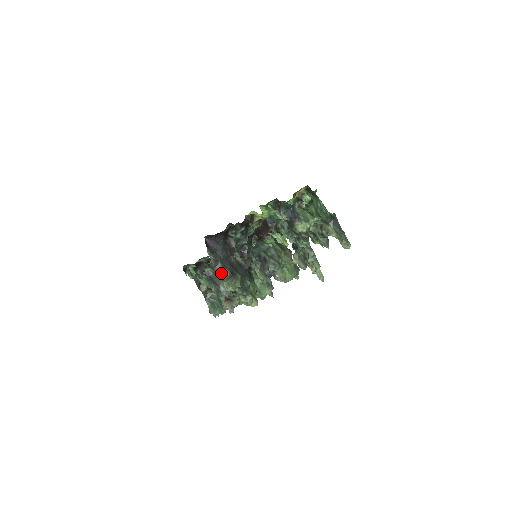
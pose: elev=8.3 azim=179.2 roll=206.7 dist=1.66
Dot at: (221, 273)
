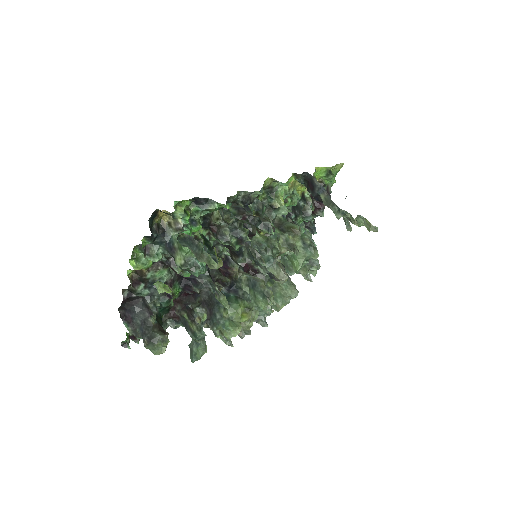
Dot at: (143, 340)
